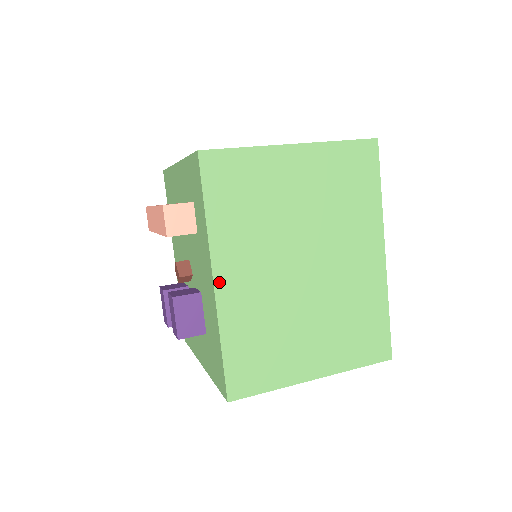
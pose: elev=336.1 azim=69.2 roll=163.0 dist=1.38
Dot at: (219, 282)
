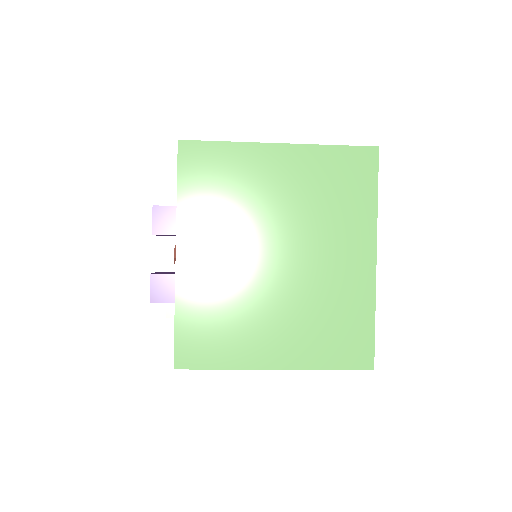
Dot at: occluded
